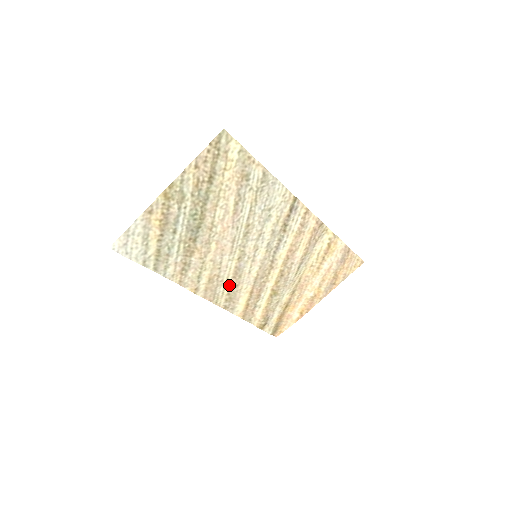
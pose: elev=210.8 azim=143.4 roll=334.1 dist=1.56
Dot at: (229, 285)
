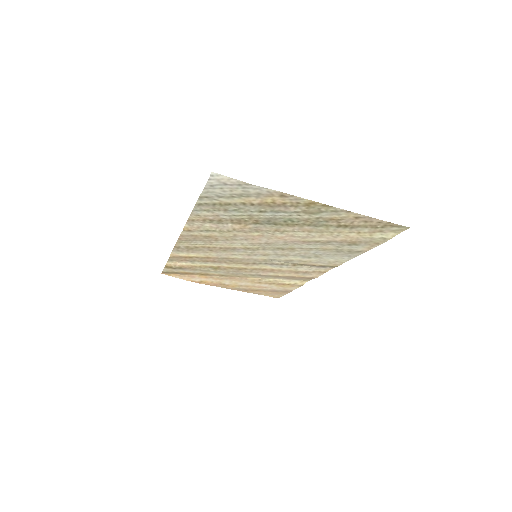
Dot at: (209, 246)
